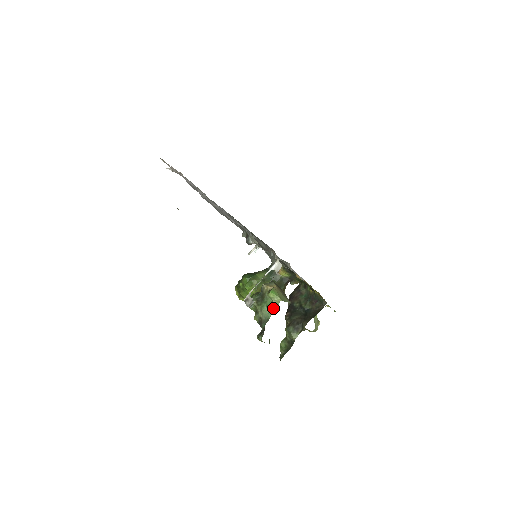
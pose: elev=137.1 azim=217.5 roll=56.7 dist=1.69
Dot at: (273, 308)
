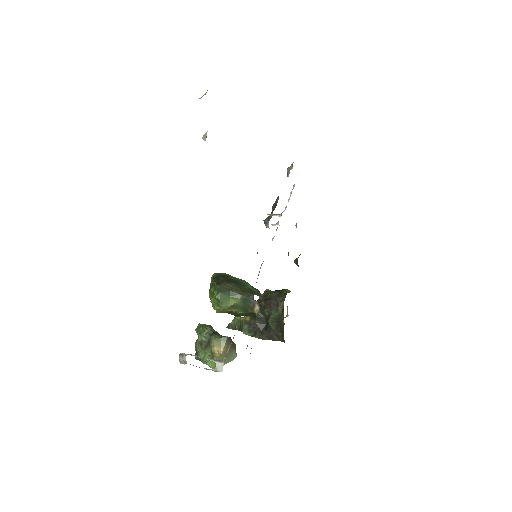
Dot at: occluded
